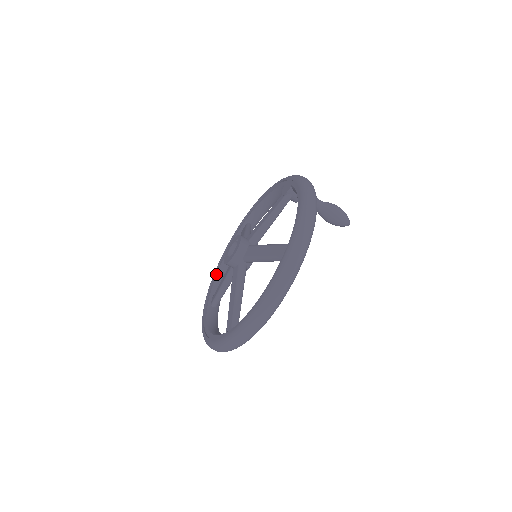
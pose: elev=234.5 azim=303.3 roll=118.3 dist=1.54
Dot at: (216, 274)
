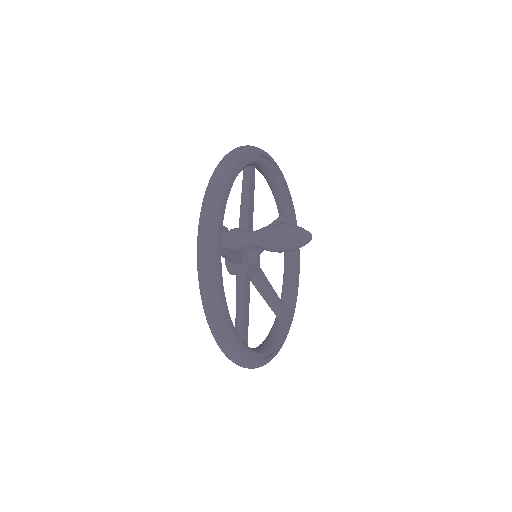
Dot at: occluded
